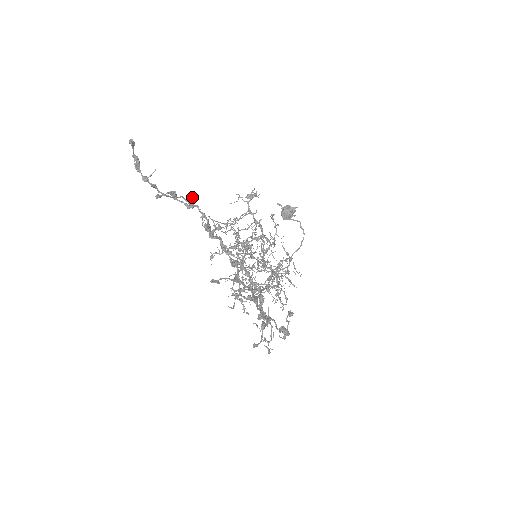
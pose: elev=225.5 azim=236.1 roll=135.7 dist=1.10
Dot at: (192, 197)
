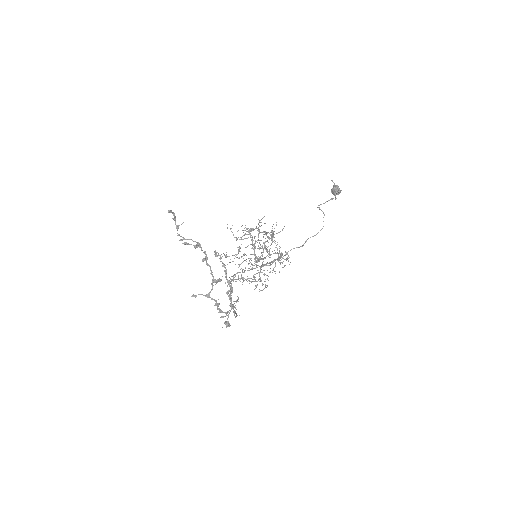
Dot at: (197, 246)
